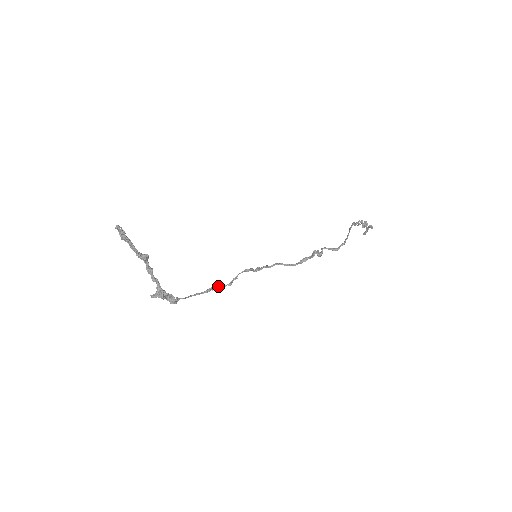
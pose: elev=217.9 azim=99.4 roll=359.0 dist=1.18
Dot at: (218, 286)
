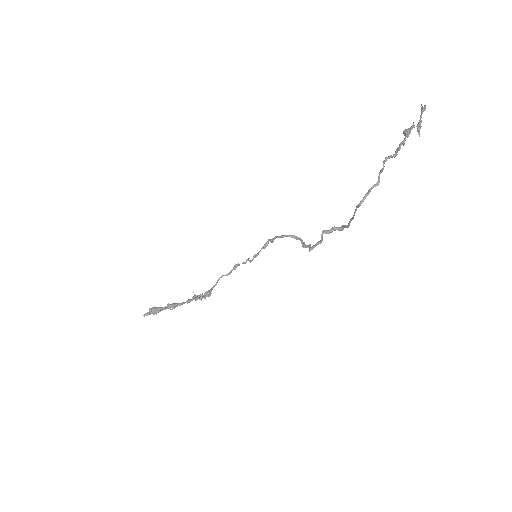
Dot at: (237, 266)
